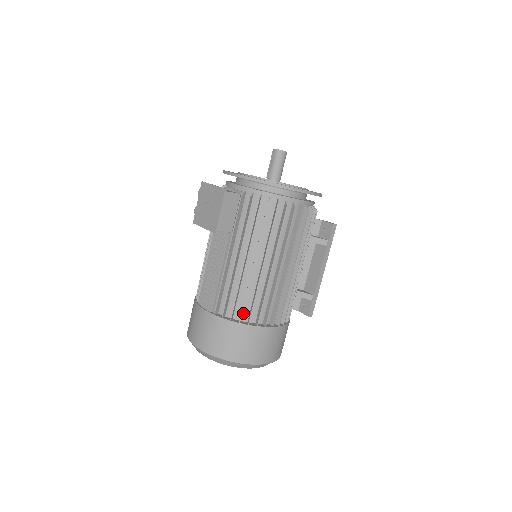
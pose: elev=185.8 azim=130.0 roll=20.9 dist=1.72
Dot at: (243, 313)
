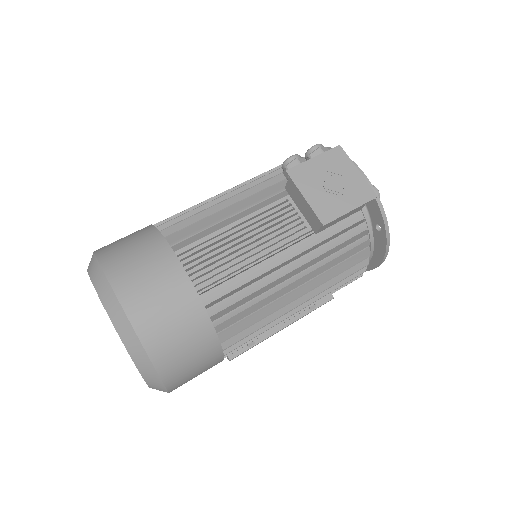
Dot at: (225, 323)
